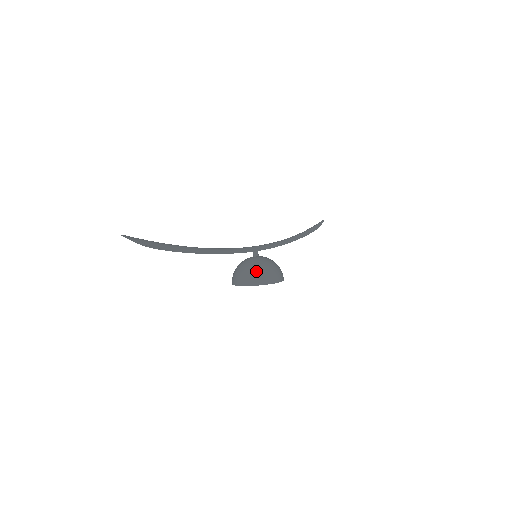
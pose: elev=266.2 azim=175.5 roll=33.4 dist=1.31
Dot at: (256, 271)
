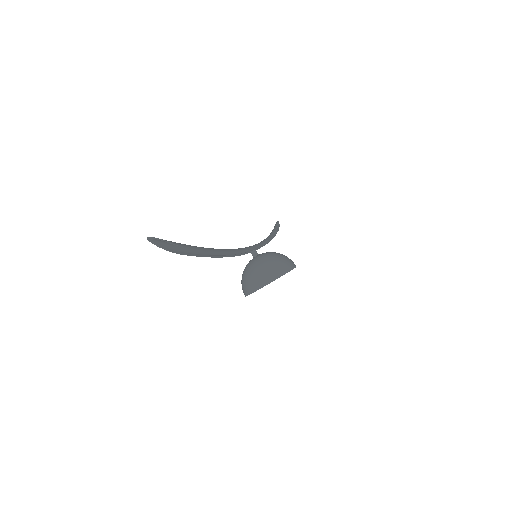
Dot at: (269, 265)
